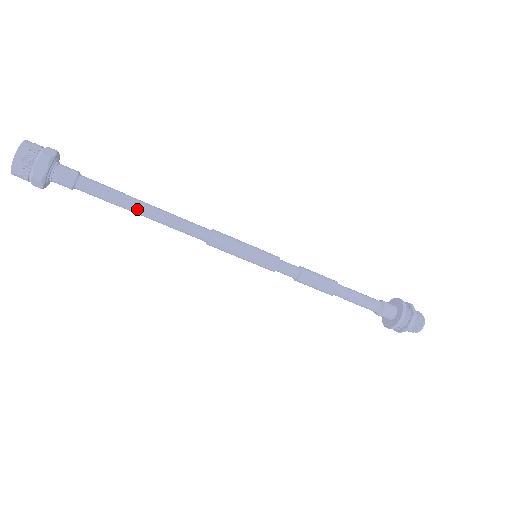
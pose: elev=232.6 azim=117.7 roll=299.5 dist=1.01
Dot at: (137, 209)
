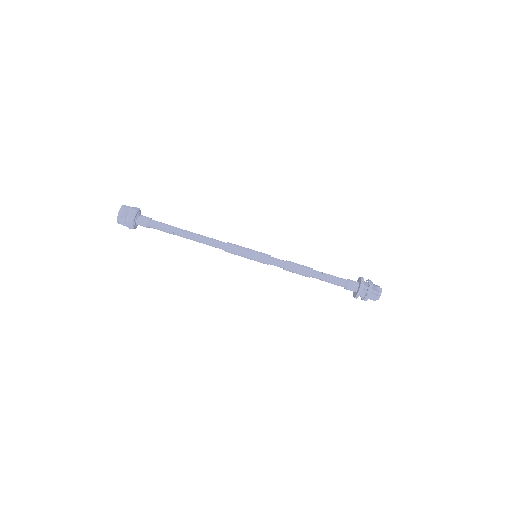
Dot at: (183, 234)
